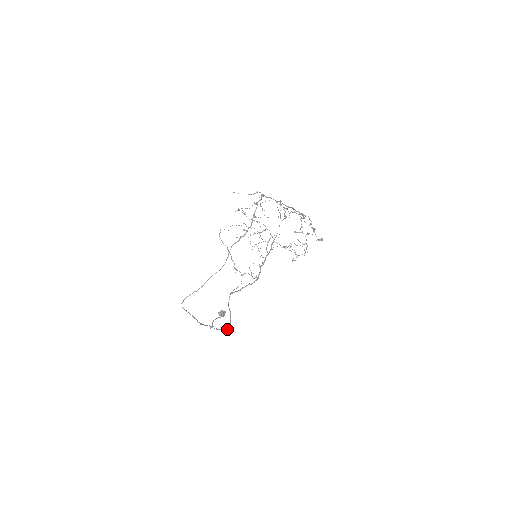
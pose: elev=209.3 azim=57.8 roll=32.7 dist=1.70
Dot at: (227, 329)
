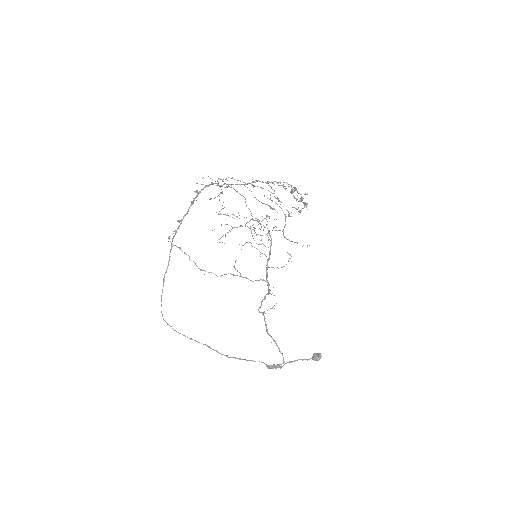
Dot at: occluded
